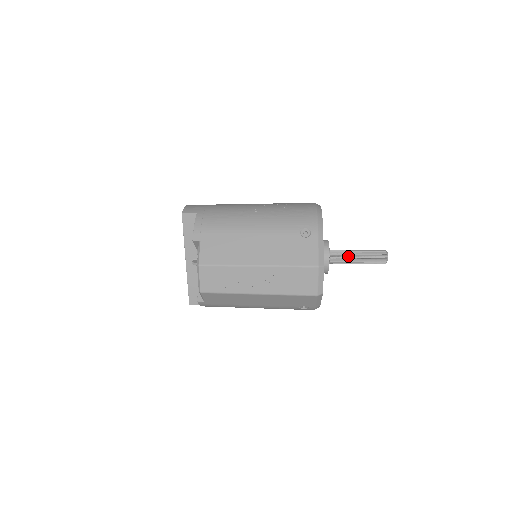
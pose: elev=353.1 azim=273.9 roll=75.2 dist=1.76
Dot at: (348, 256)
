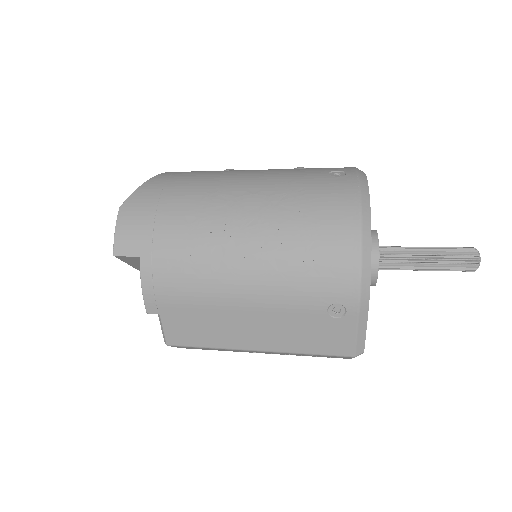
Dot at: (409, 266)
